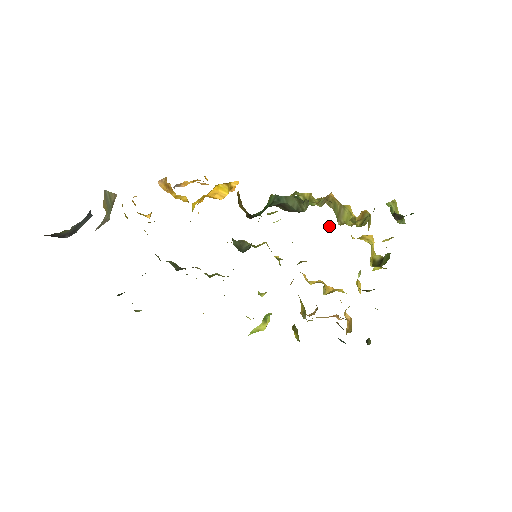
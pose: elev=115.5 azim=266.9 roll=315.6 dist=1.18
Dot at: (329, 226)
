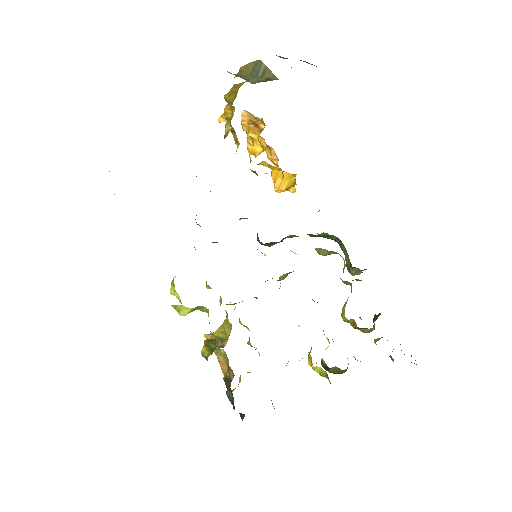
Dot at: occluded
